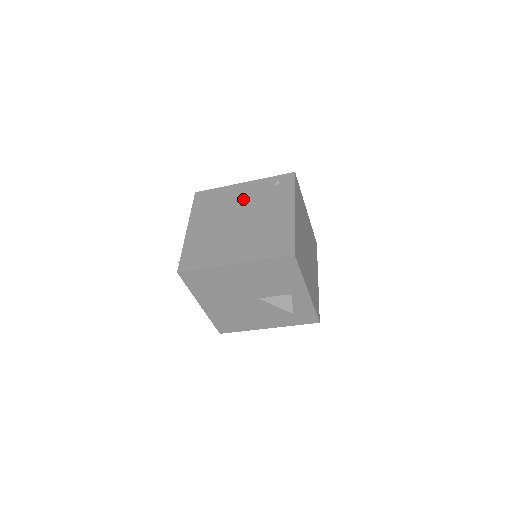
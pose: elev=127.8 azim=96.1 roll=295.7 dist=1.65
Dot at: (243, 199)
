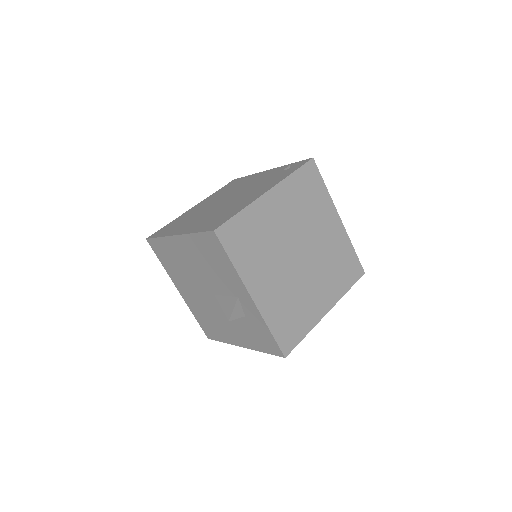
Dot at: (250, 183)
